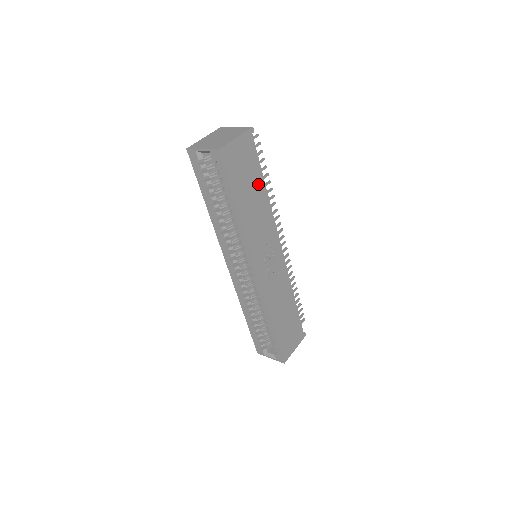
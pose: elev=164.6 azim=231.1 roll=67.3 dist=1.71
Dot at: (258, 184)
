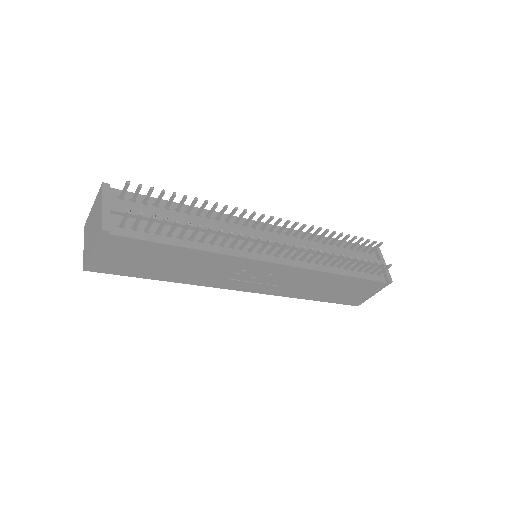
Dot at: (171, 253)
